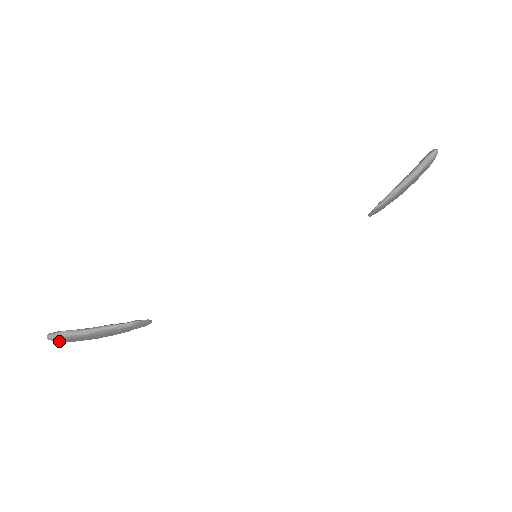
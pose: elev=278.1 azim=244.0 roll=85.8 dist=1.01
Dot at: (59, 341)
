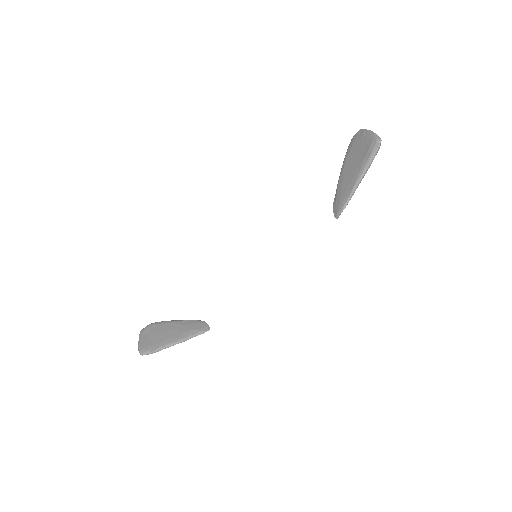
Dot at: occluded
